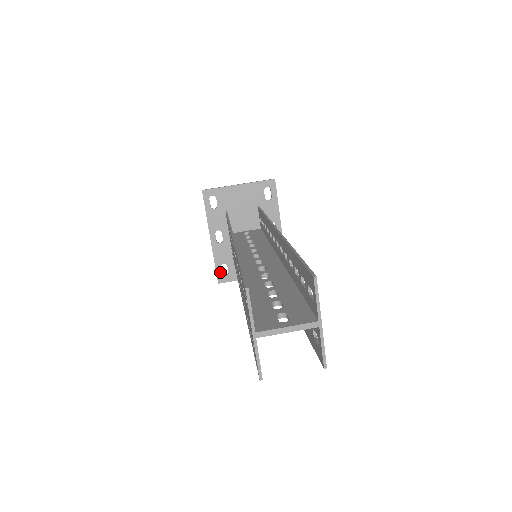
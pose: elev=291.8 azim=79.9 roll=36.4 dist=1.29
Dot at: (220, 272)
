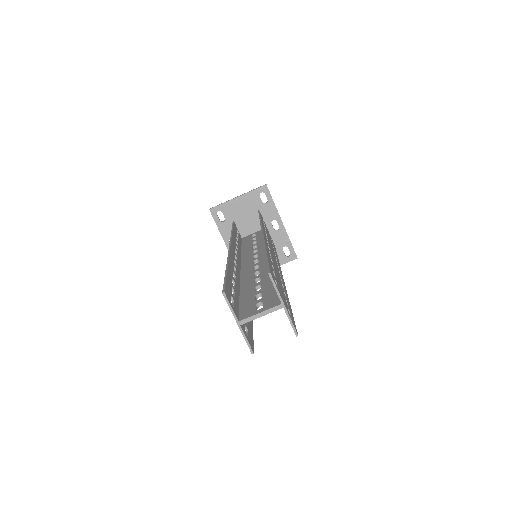
Dot at: occluded
